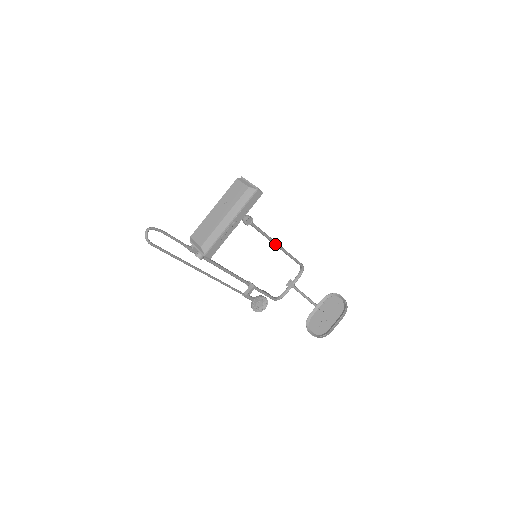
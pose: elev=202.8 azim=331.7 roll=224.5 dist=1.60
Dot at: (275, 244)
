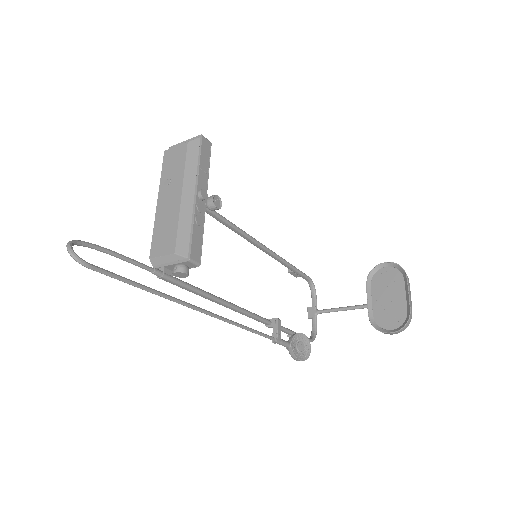
Dot at: (265, 248)
